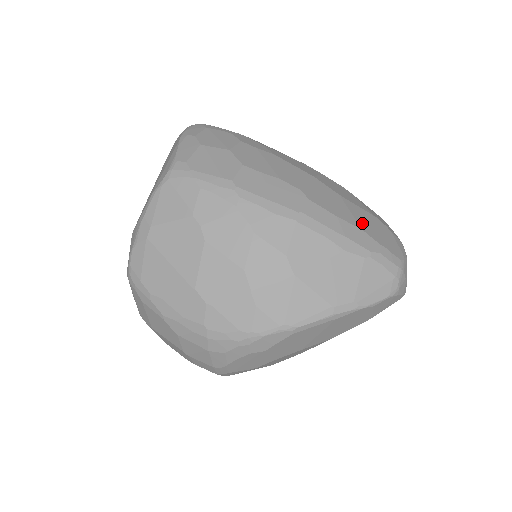
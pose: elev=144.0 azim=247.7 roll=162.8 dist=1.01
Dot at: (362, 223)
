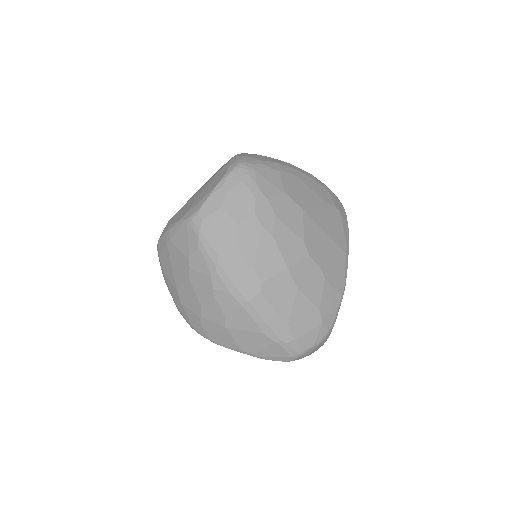
Dot at: (295, 318)
